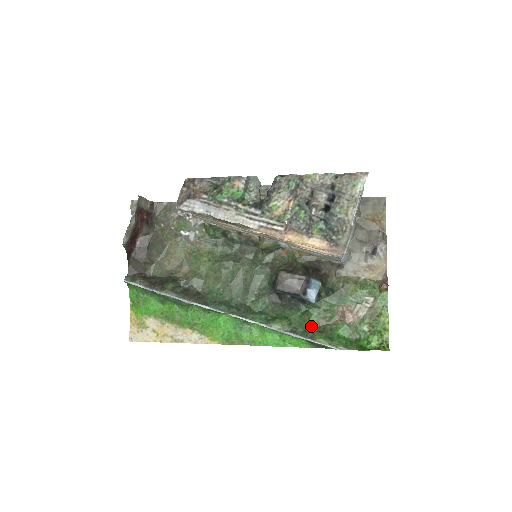
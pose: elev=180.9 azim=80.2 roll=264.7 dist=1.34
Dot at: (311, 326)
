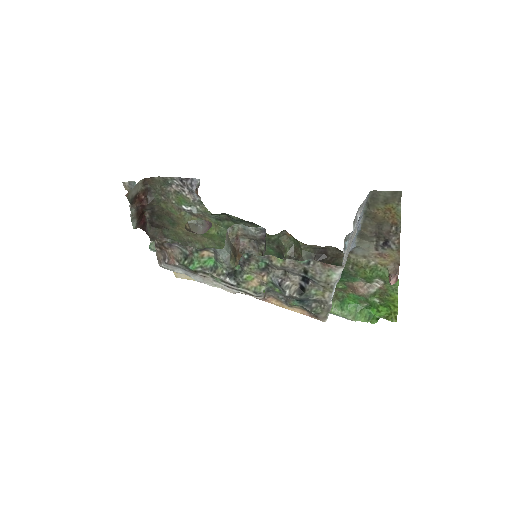
Dot at: occluded
